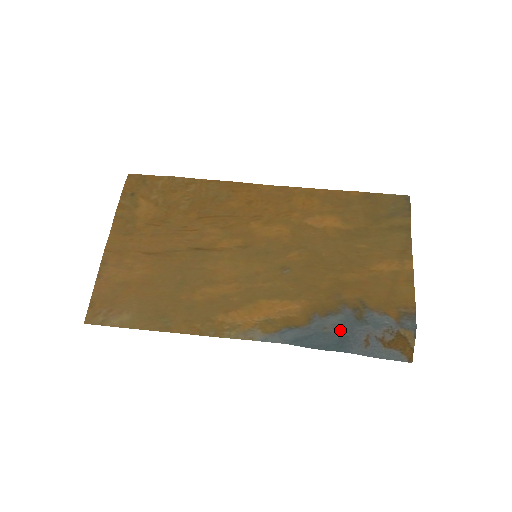
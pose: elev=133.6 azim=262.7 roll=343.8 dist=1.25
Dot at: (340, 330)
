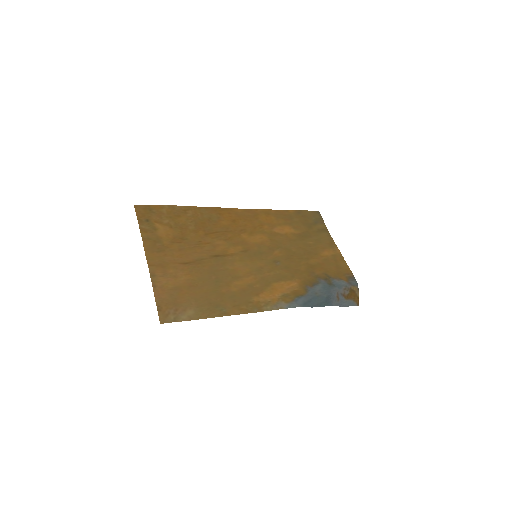
Dot at: (324, 293)
